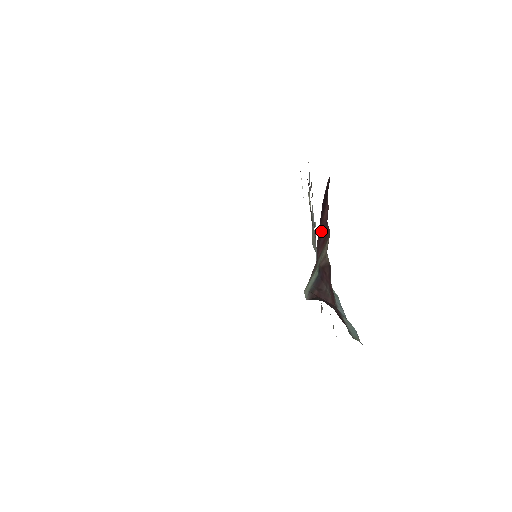
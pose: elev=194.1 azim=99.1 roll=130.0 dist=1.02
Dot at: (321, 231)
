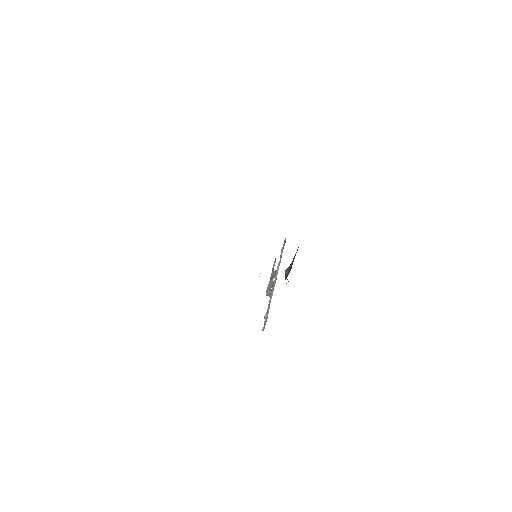
Dot at: (295, 254)
